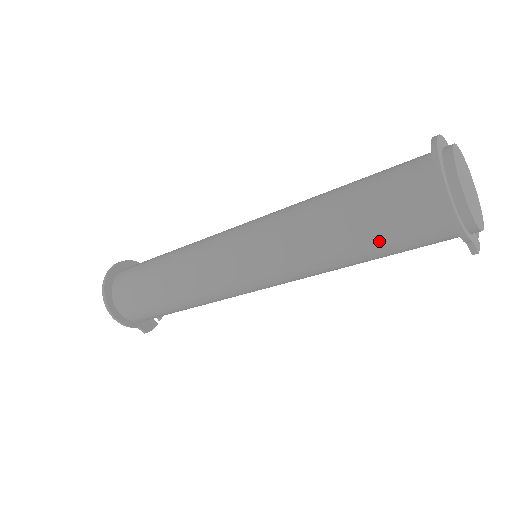
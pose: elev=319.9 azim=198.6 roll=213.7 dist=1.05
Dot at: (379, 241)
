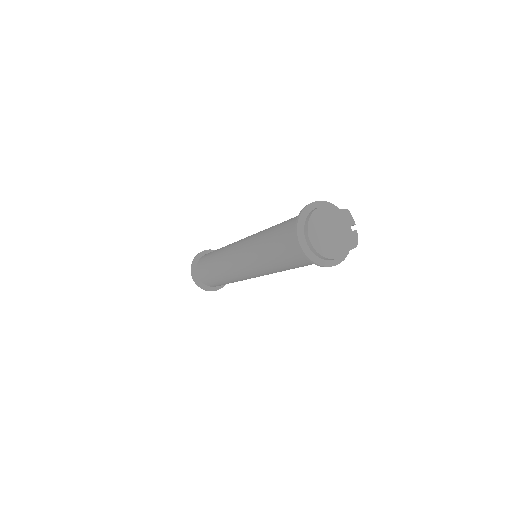
Dot at: occluded
